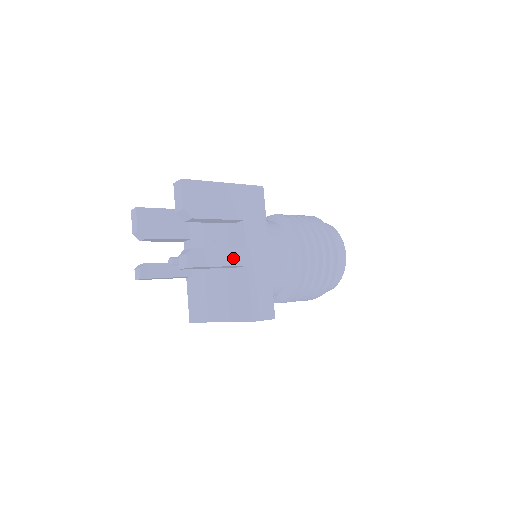
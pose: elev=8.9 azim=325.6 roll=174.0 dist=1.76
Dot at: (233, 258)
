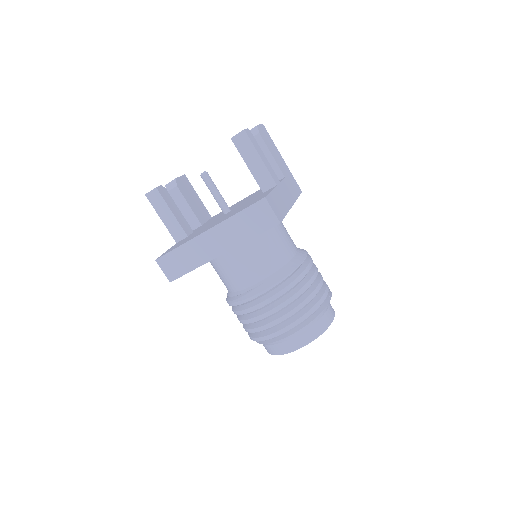
Dot at: (271, 171)
